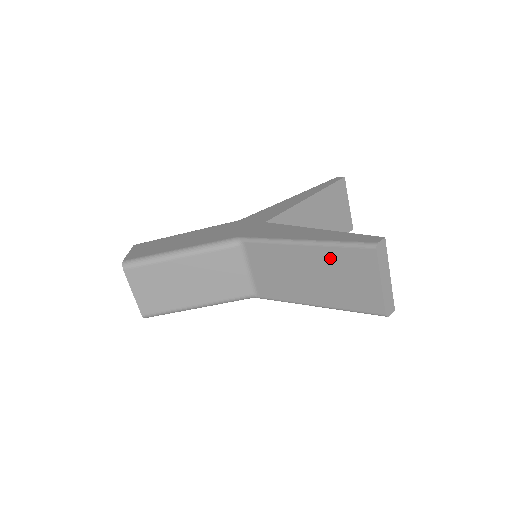
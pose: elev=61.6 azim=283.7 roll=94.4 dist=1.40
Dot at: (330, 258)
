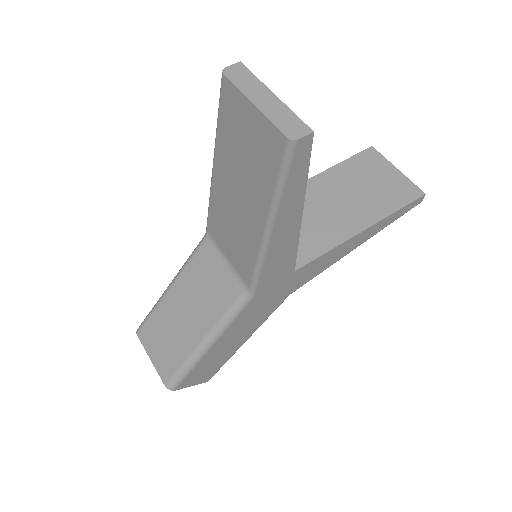
Dot at: (225, 146)
